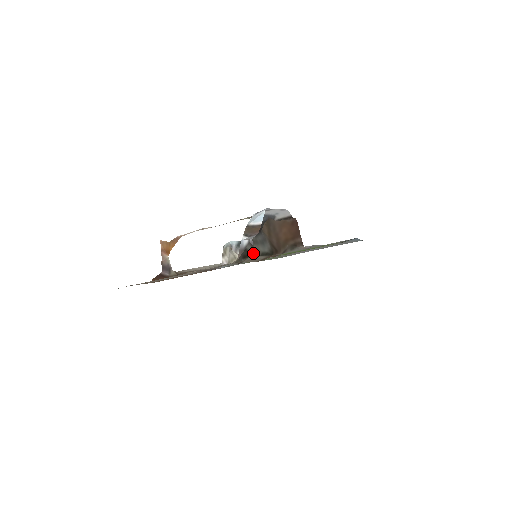
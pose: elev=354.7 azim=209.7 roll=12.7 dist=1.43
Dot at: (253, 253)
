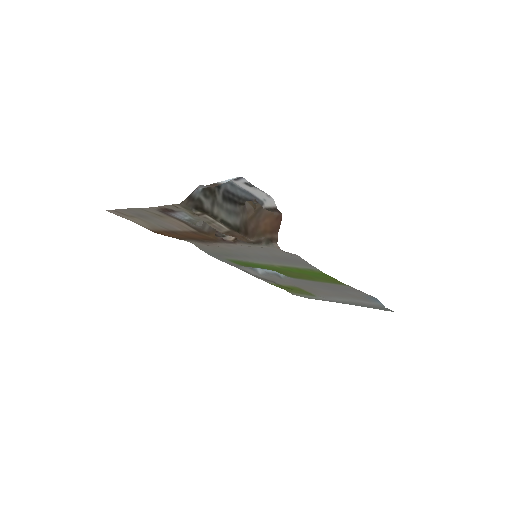
Dot at: (209, 211)
